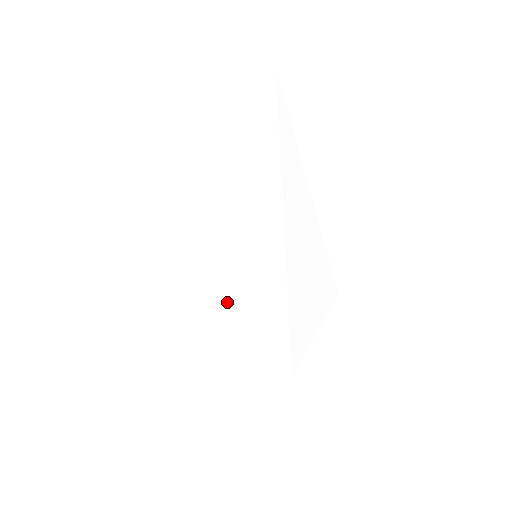
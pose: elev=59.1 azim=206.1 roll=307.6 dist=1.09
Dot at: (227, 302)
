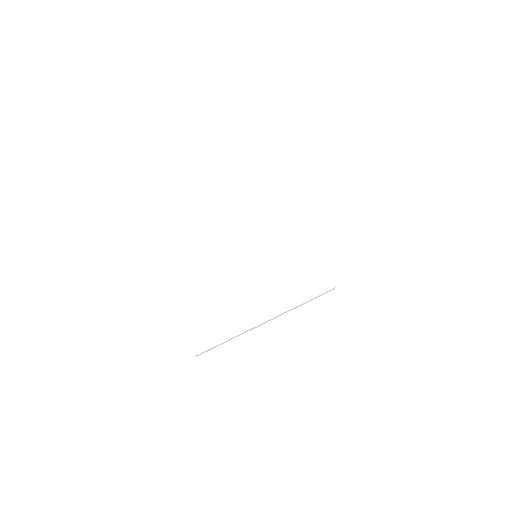
Dot at: (257, 289)
